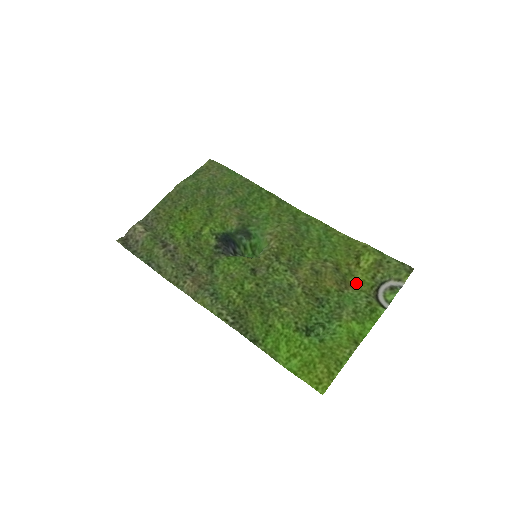
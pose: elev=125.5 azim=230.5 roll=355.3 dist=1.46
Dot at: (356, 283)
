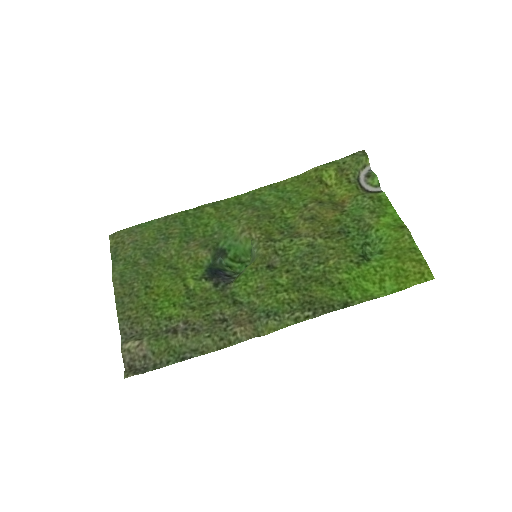
Dot at: (344, 197)
